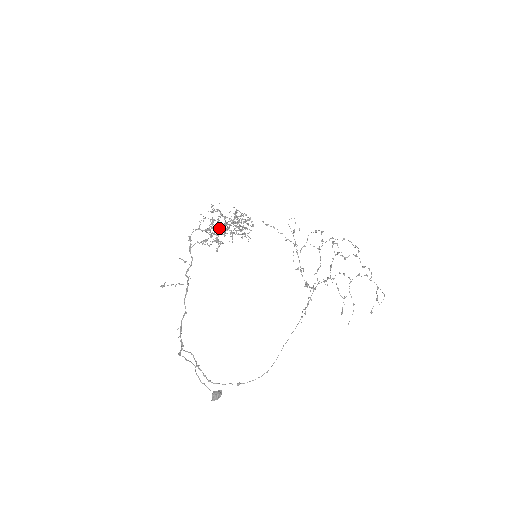
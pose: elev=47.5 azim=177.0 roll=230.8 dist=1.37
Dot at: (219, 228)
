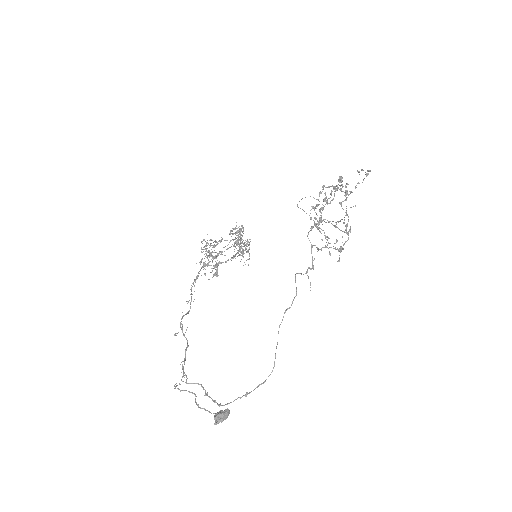
Dot at: (224, 255)
